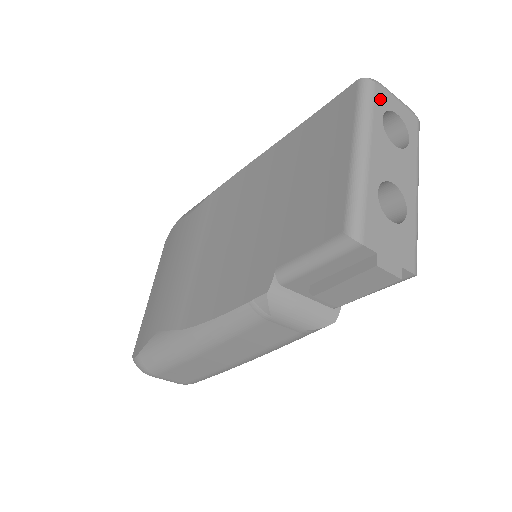
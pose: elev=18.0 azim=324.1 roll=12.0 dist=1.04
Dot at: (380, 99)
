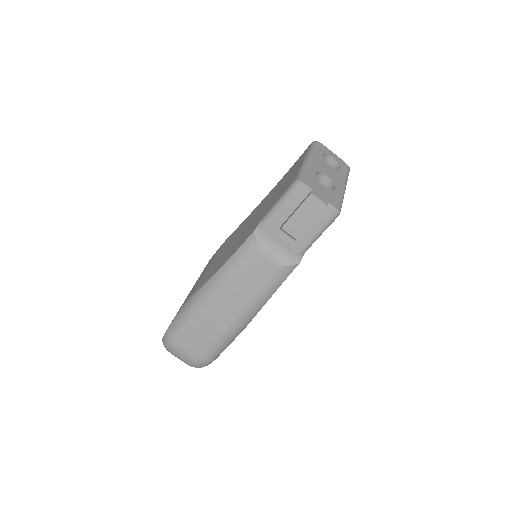
Dot at: (322, 148)
